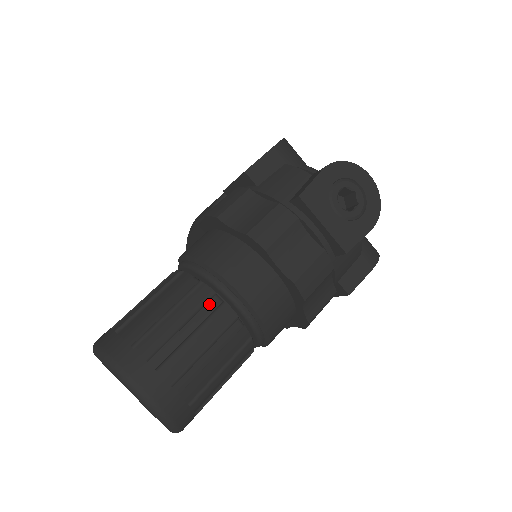
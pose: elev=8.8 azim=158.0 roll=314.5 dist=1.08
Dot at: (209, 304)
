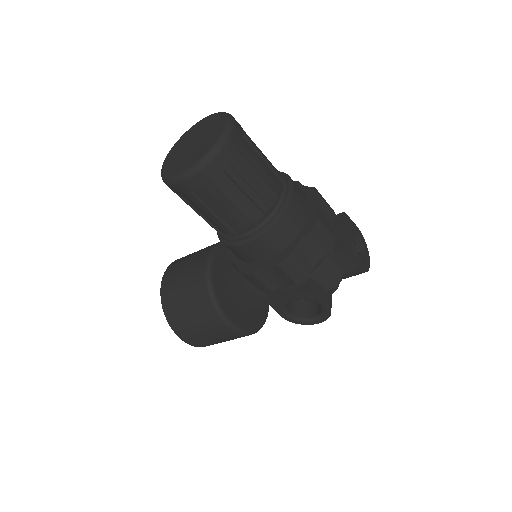
Dot at: (277, 170)
